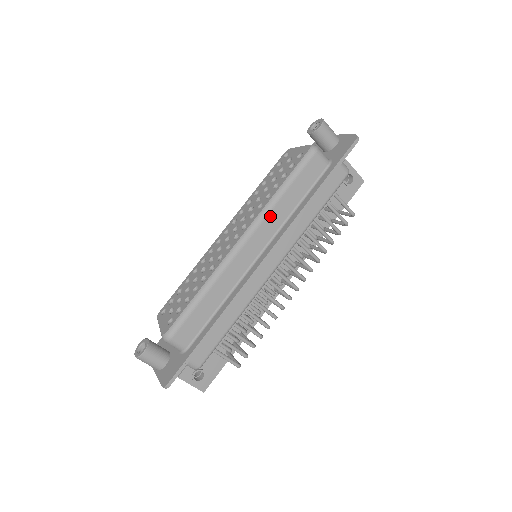
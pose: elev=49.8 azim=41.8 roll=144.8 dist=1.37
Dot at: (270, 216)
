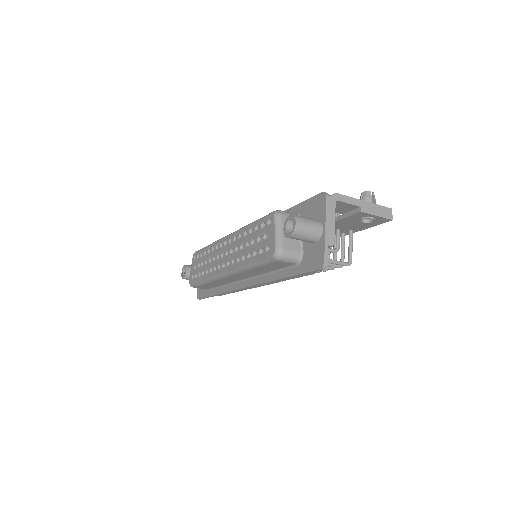
Dot at: (244, 273)
